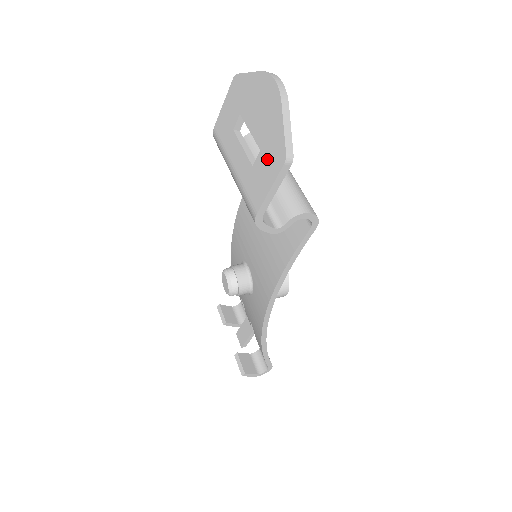
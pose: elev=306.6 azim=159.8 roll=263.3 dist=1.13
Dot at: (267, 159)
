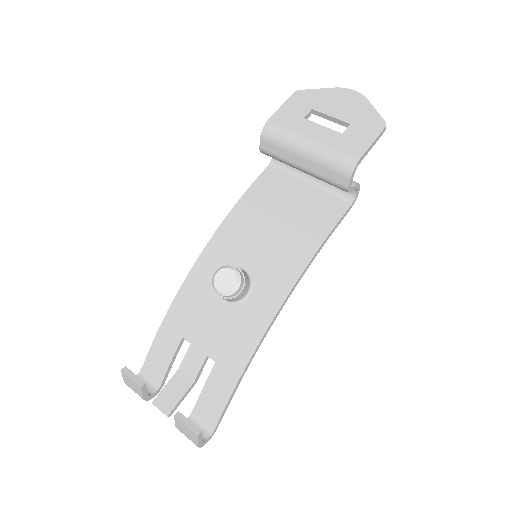
Dot at: (363, 127)
